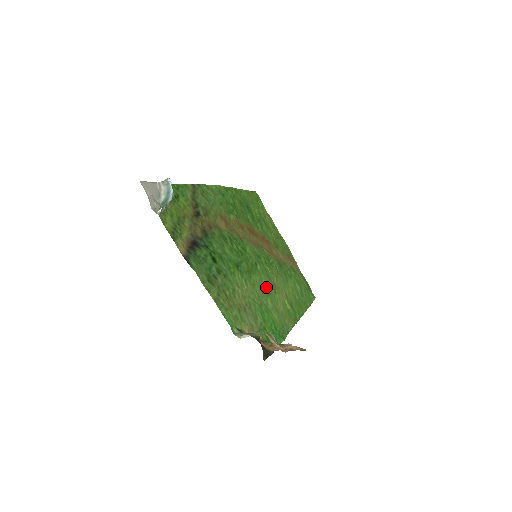
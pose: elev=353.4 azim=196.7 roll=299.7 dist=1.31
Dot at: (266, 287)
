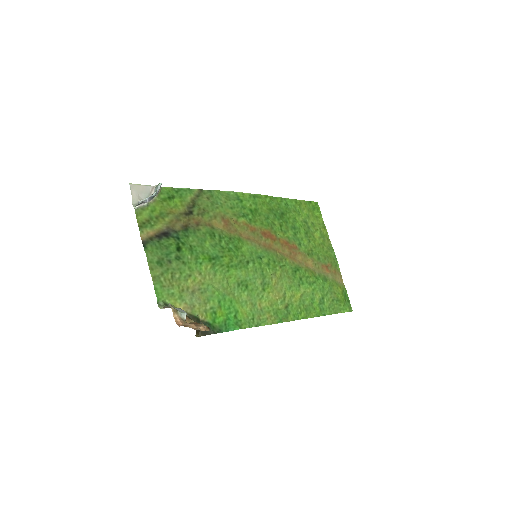
Dot at: (250, 283)
